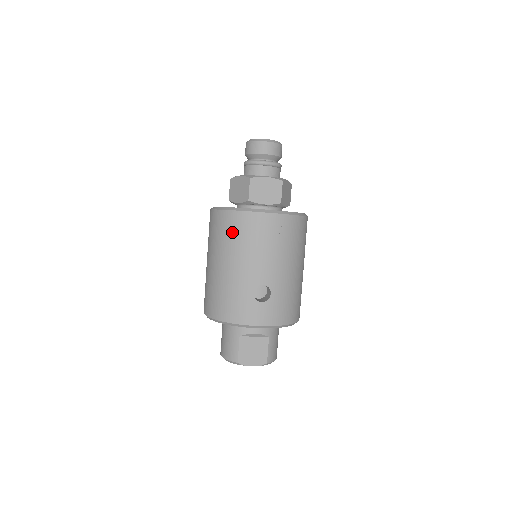
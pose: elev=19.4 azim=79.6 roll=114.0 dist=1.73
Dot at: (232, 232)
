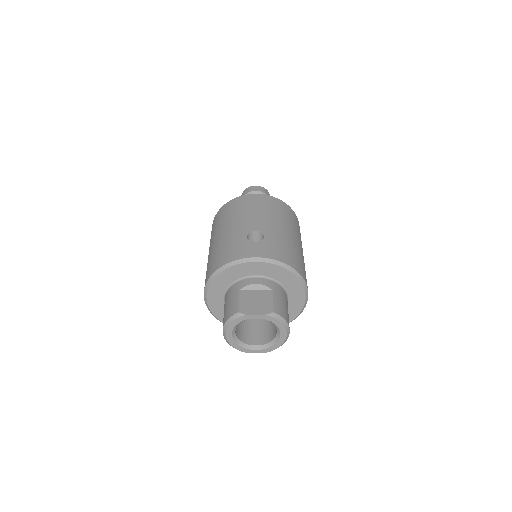
Dot at: (226, 213)
